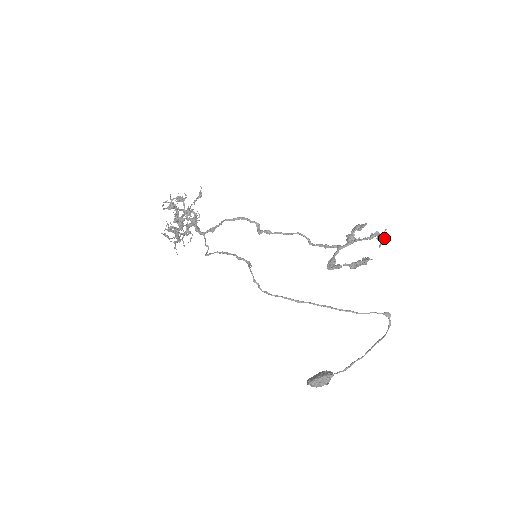
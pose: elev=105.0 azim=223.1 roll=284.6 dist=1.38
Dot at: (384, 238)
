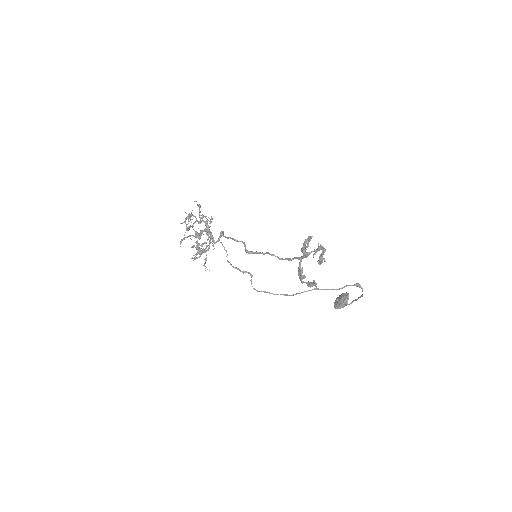
Dot at: (324, 259)
